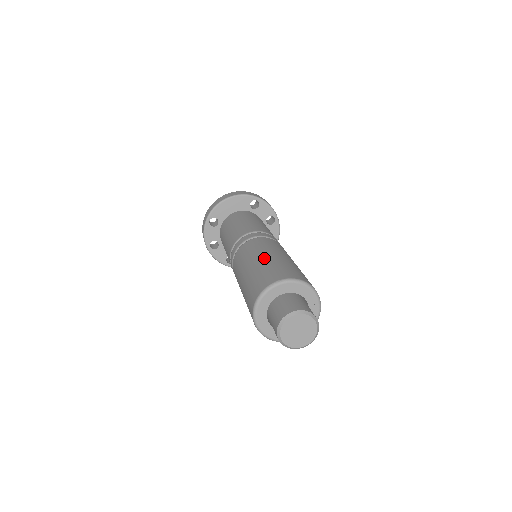
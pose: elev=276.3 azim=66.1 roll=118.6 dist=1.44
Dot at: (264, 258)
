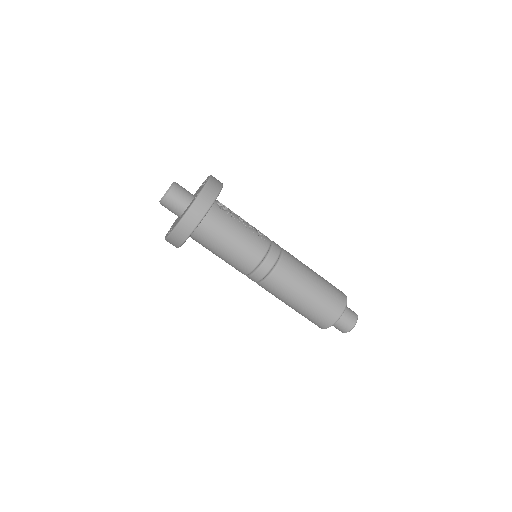
Dot at: (306, 300)
